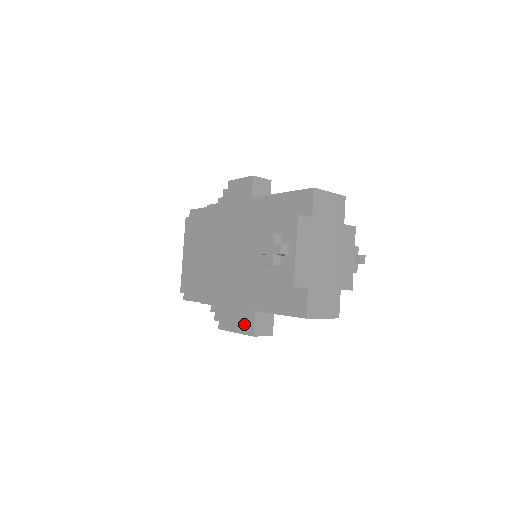
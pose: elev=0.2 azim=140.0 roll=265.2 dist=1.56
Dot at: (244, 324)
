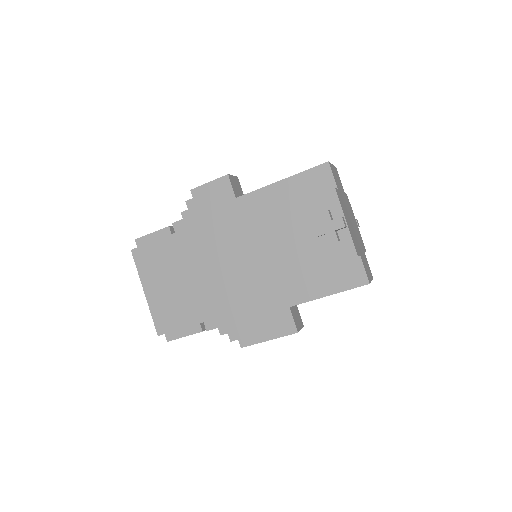
Dot at: (279, 326)
